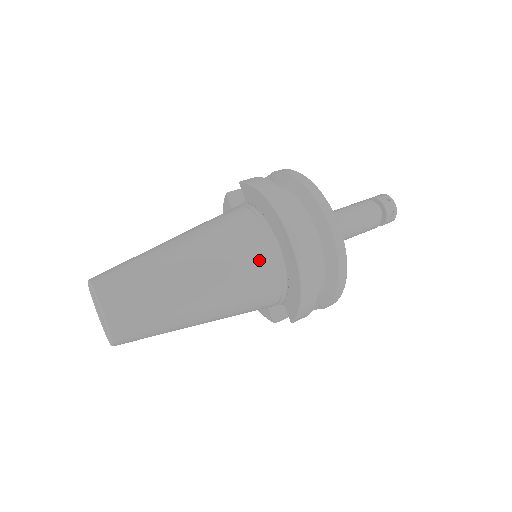
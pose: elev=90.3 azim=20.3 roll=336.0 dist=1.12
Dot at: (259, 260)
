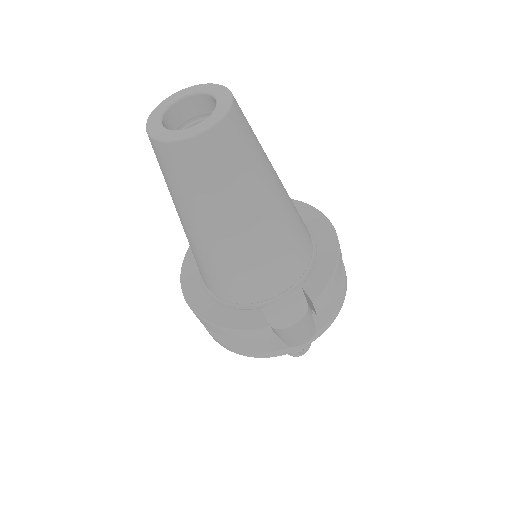
Dot at: (301, 218)
